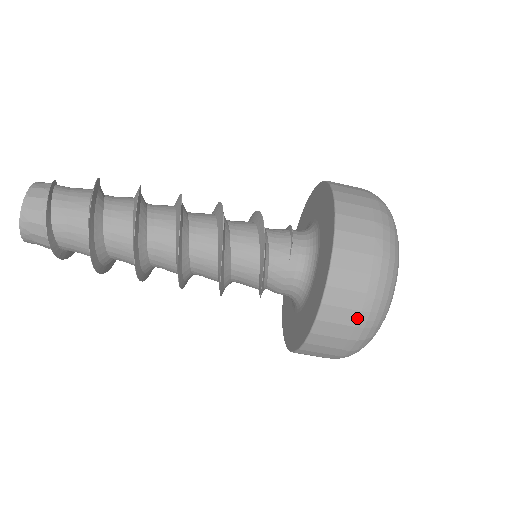
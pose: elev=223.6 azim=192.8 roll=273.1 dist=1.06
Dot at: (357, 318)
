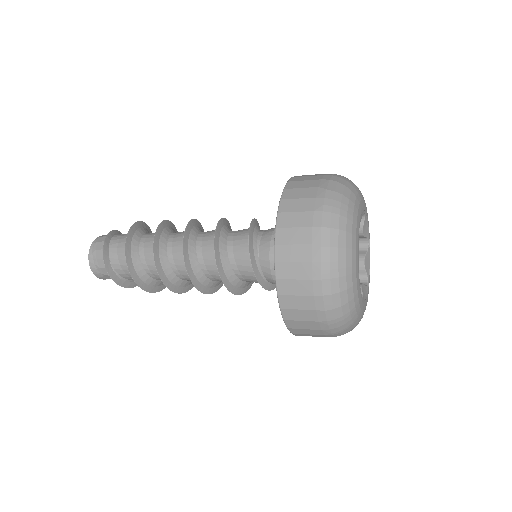
Dot at: (313, 204)
